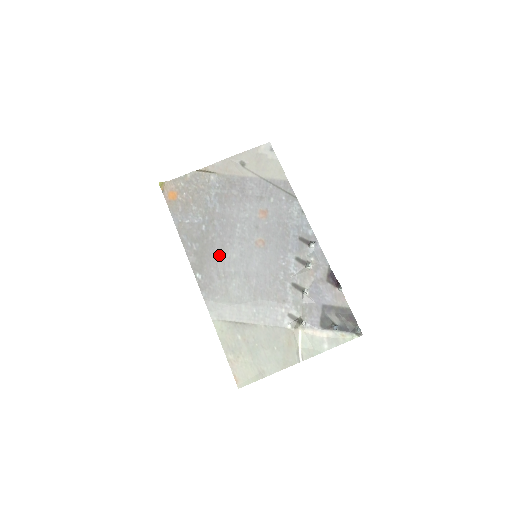
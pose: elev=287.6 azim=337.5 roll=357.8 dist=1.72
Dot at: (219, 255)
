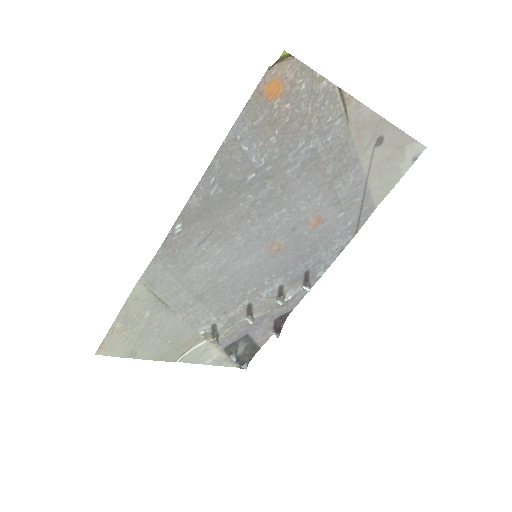
Dot at: (227, 225)
